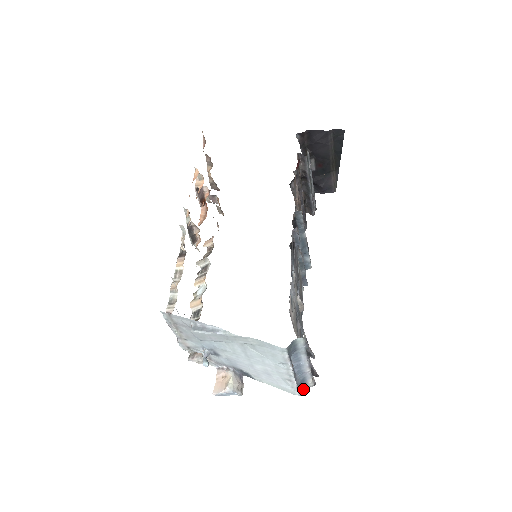
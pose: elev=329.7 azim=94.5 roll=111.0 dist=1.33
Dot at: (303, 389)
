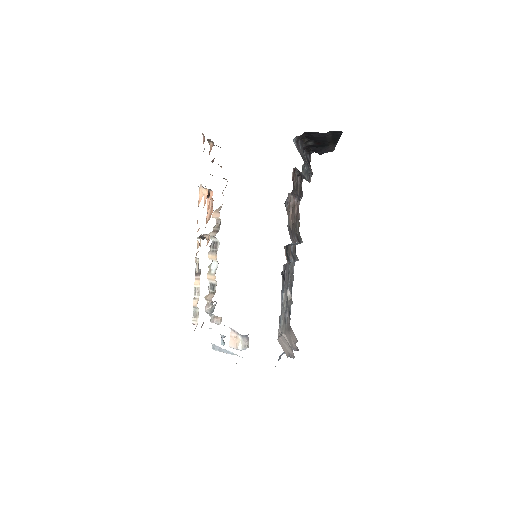
Dot at: occluded
